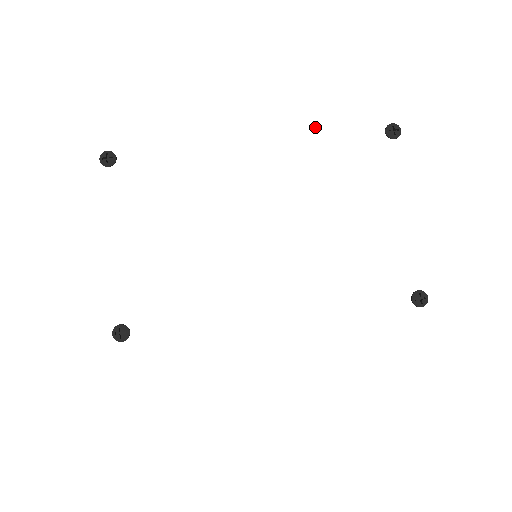
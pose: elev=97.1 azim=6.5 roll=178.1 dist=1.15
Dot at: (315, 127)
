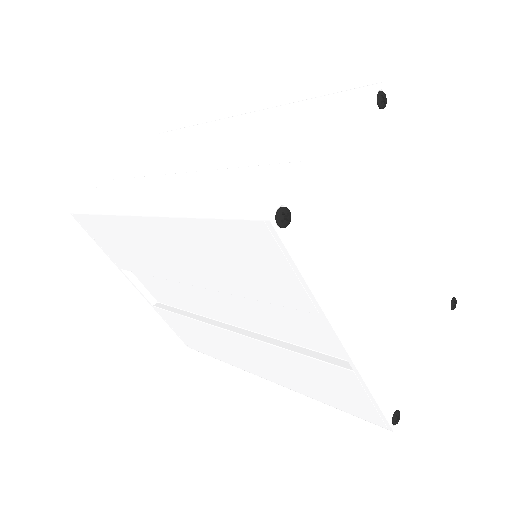
Dot at: (442, 252)
